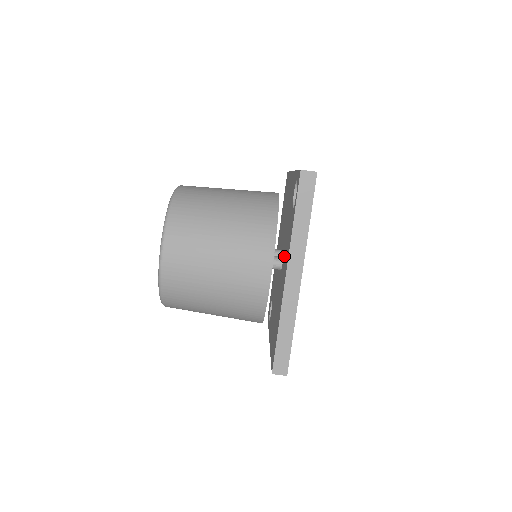
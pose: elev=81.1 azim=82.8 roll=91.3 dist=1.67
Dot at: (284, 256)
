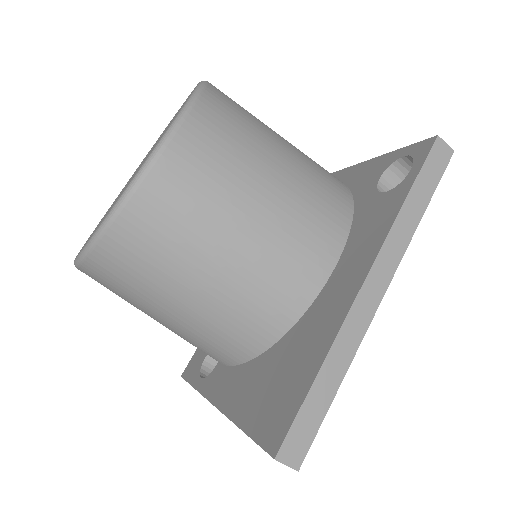
Dot at: occluded
